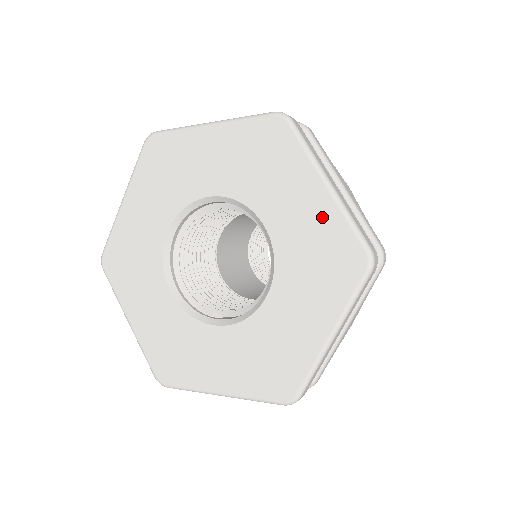
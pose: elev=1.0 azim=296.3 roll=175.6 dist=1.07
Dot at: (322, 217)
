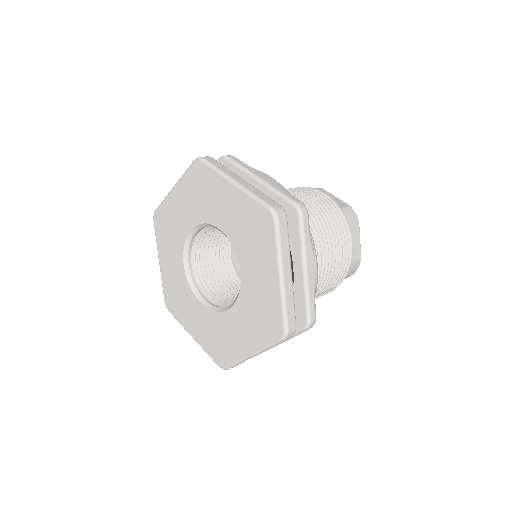
Dot at: (240, 204)
